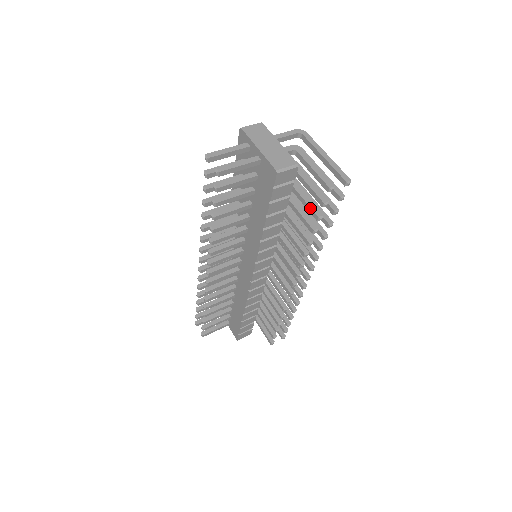
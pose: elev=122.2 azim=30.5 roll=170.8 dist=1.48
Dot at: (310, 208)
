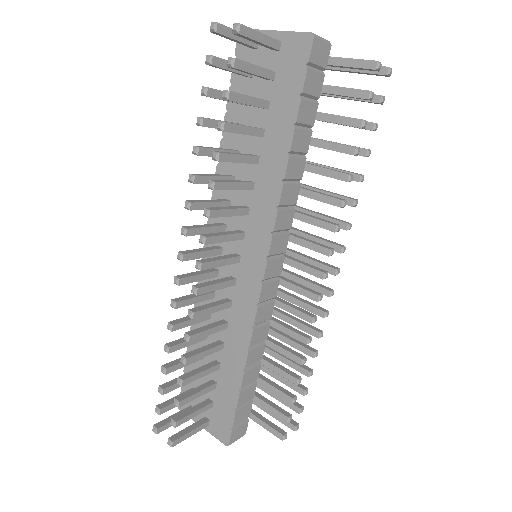
Dot at: (346, 117)
